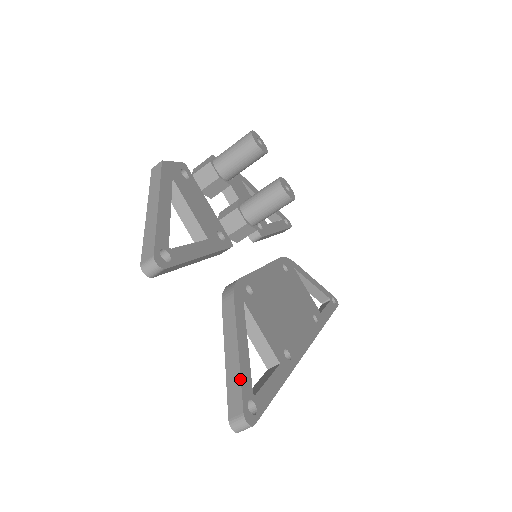
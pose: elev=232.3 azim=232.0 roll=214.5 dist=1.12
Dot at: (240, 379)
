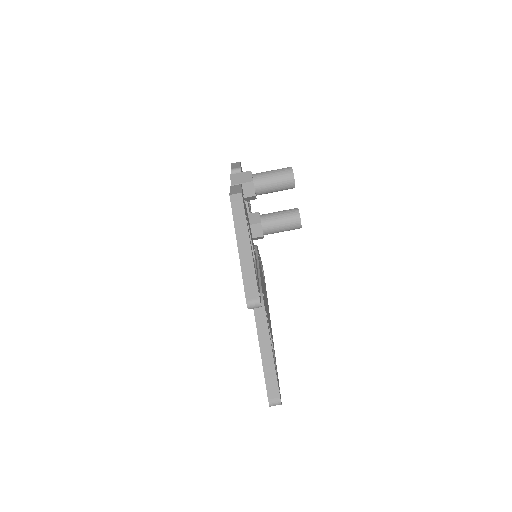
Dot at: occluded
